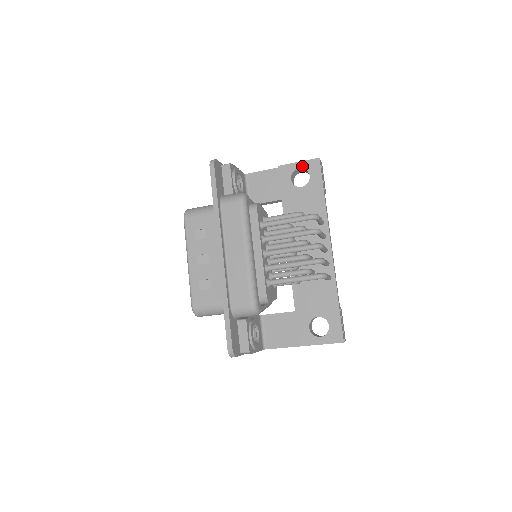
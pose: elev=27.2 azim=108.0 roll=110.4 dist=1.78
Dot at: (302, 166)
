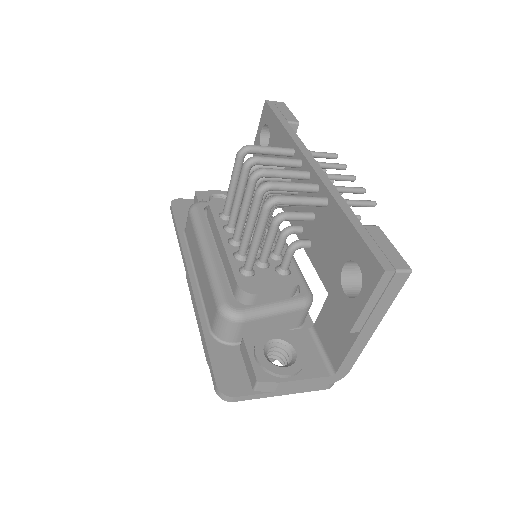
Dot at: (261, 126)
